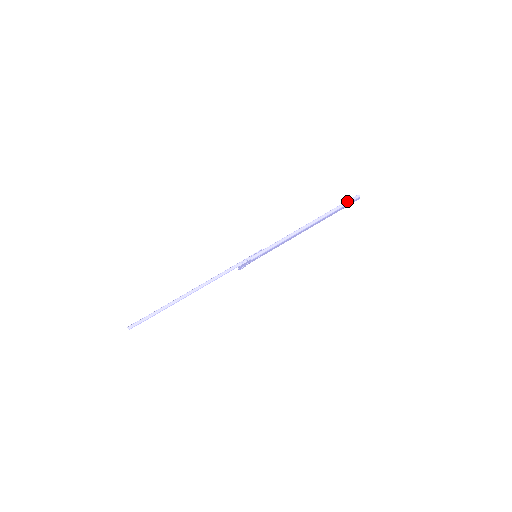
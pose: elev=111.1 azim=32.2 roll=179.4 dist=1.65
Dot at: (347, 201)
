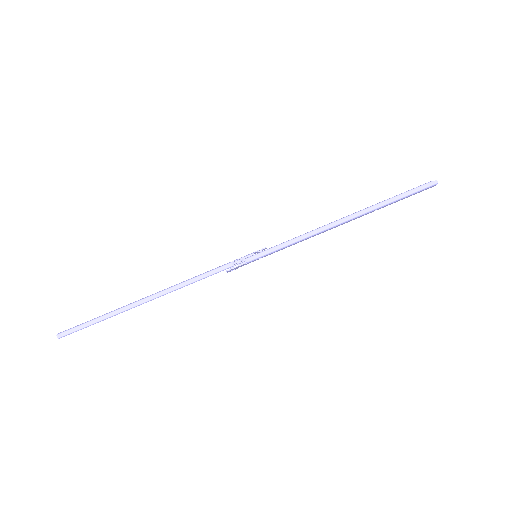
Dot at: (414, 189)
